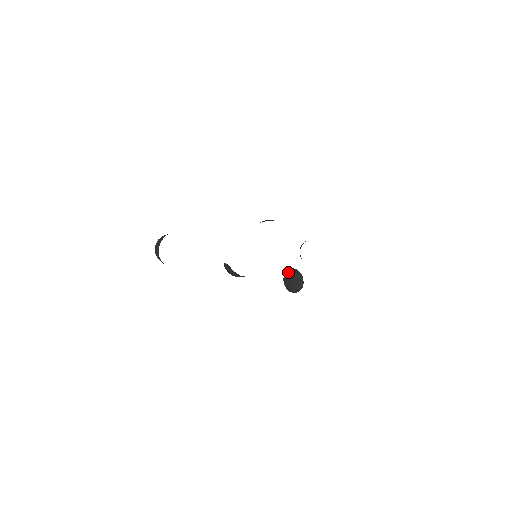
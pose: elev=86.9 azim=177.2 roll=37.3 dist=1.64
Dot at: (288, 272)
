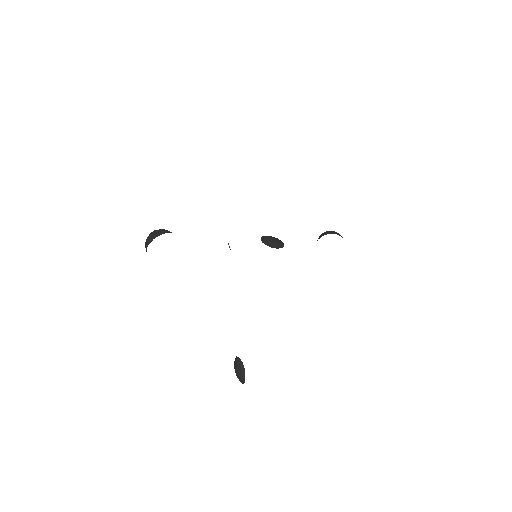
Dot at: (238, 361)
